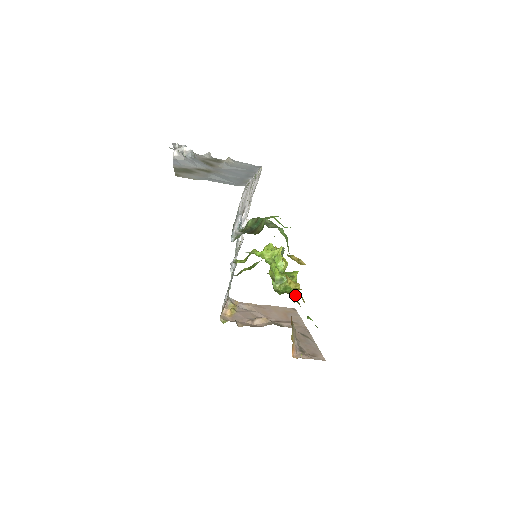
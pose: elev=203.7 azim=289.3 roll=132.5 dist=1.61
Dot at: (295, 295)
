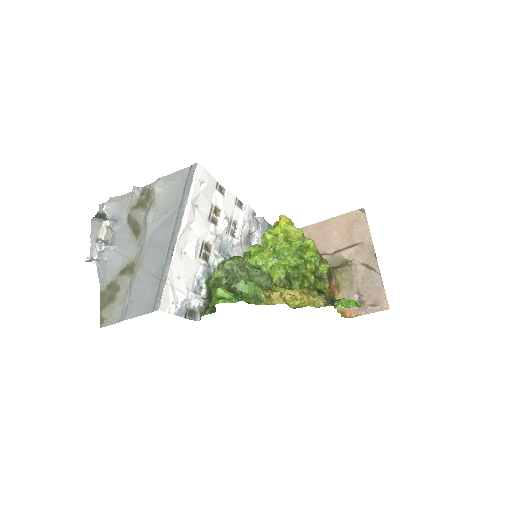
Dot at: (322, 270)
